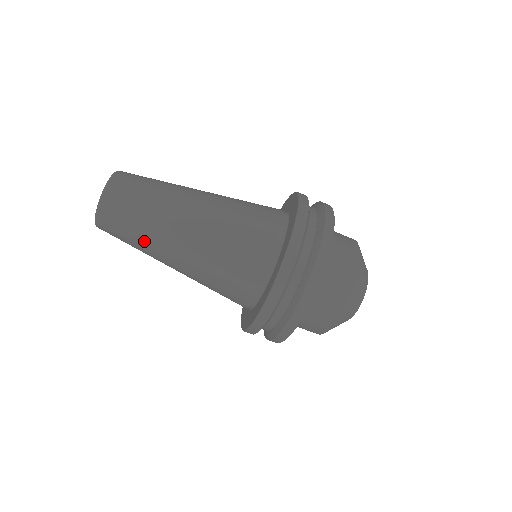
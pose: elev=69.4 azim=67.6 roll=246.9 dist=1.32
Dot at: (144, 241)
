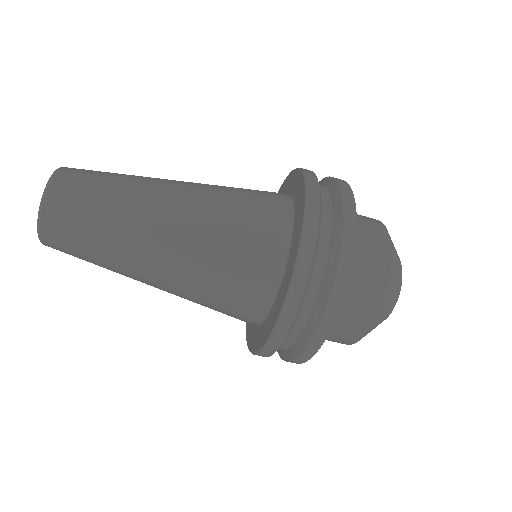
Dot at: occluded
